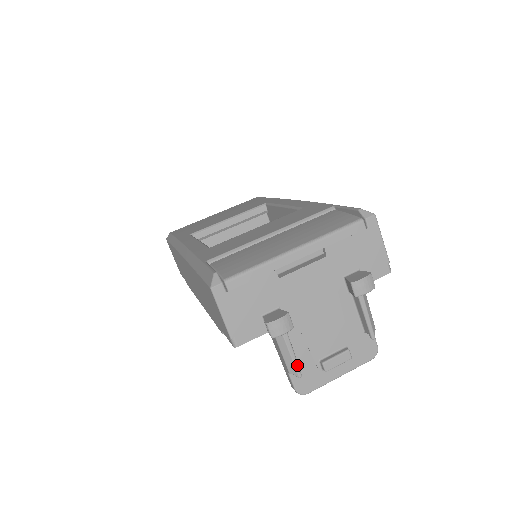
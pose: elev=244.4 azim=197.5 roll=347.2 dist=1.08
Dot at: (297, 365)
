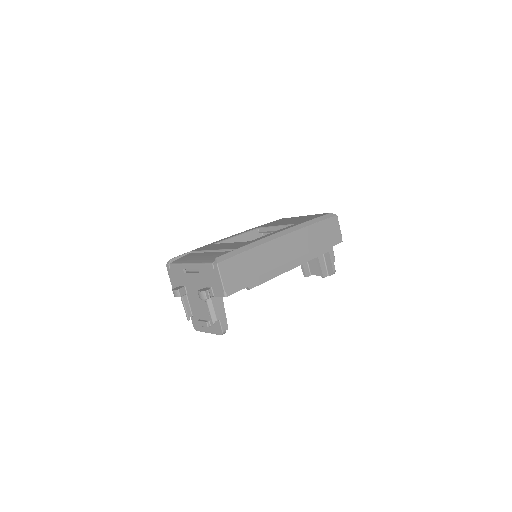
Dot at: (186, 314)
